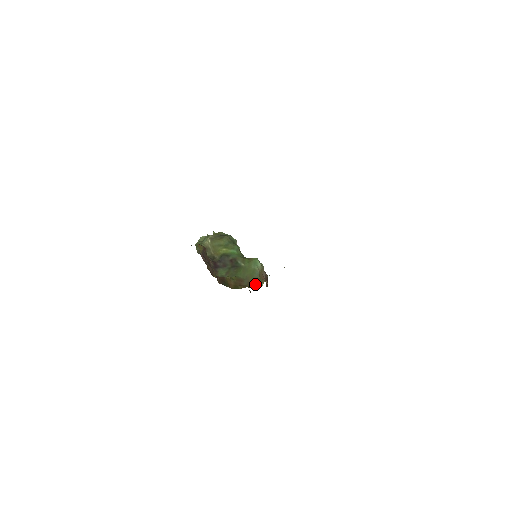
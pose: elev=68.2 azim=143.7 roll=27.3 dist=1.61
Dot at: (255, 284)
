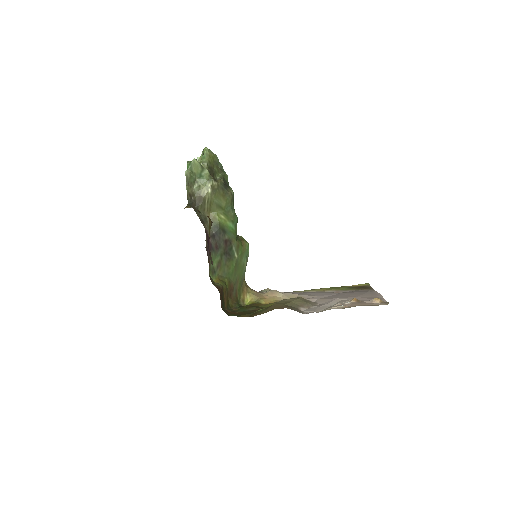
Dot at: (241, 292)
